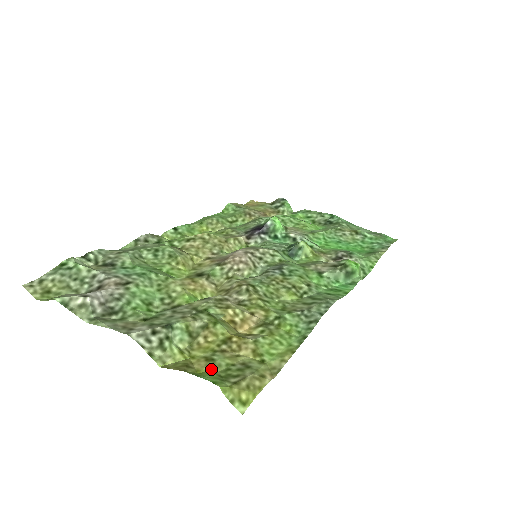
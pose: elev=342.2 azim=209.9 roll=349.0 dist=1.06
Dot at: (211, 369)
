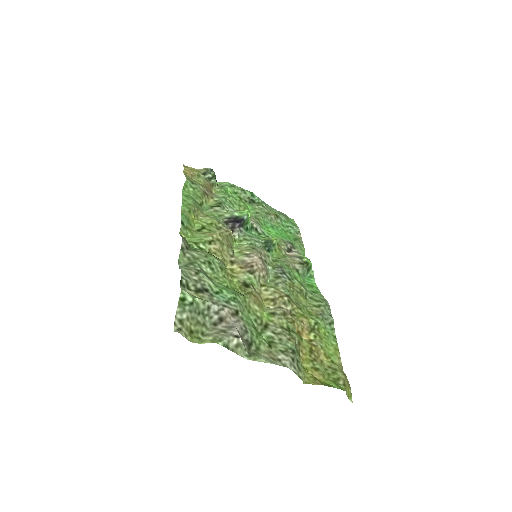
Dot at: (324, 377)
